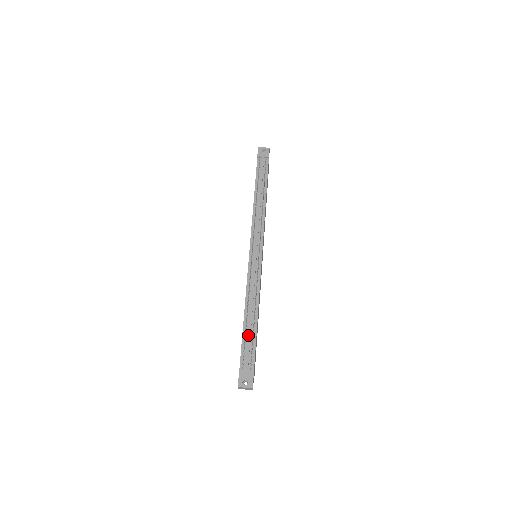
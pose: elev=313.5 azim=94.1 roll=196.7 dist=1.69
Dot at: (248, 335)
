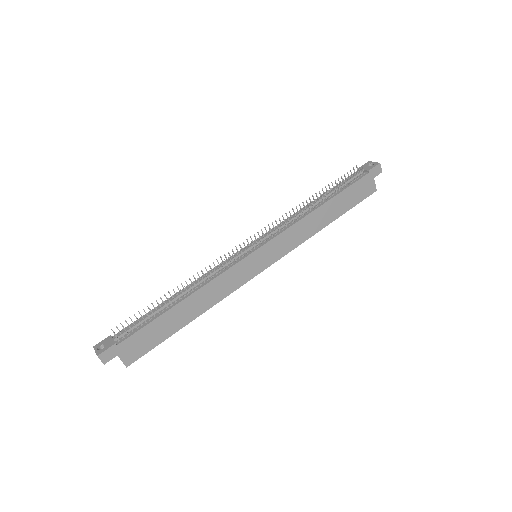
Dot at: (154, 310)
